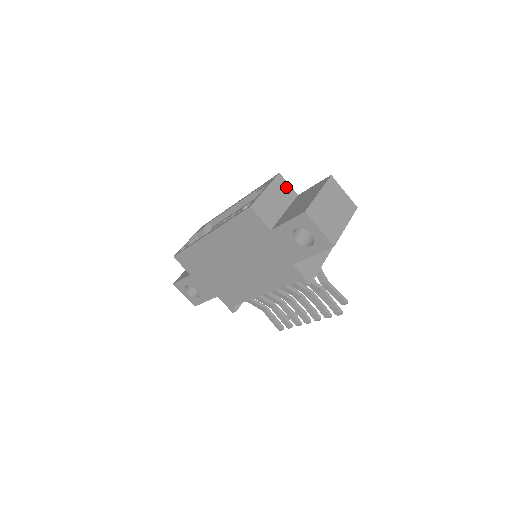
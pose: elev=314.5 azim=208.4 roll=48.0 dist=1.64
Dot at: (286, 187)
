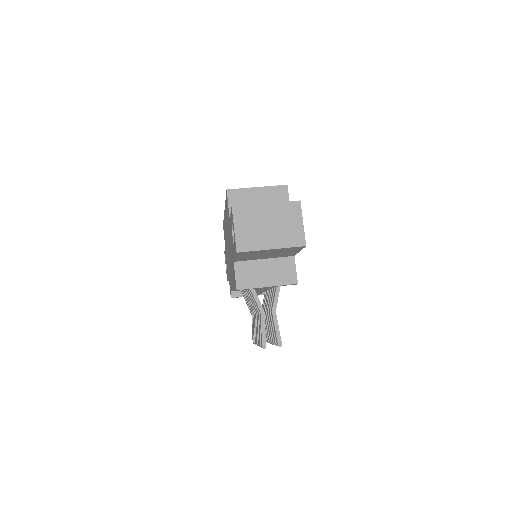
Dot at: (283, 199)
